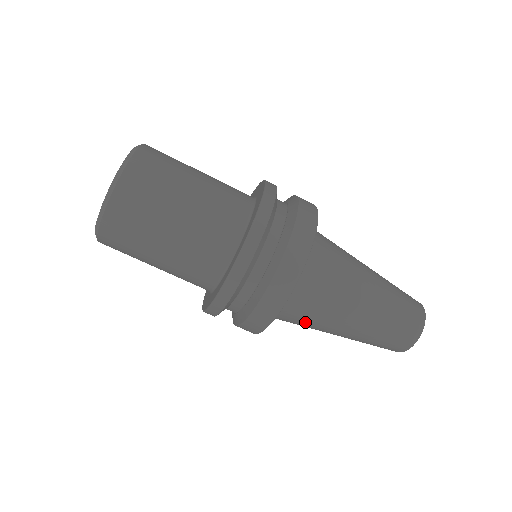
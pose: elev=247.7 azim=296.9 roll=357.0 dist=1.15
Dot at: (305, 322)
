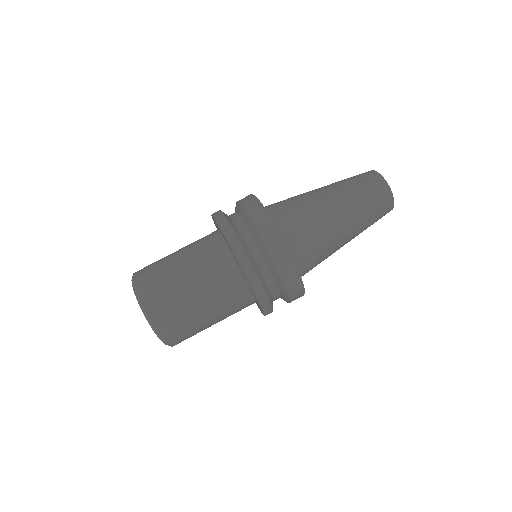
Dot at: (320, 254)
